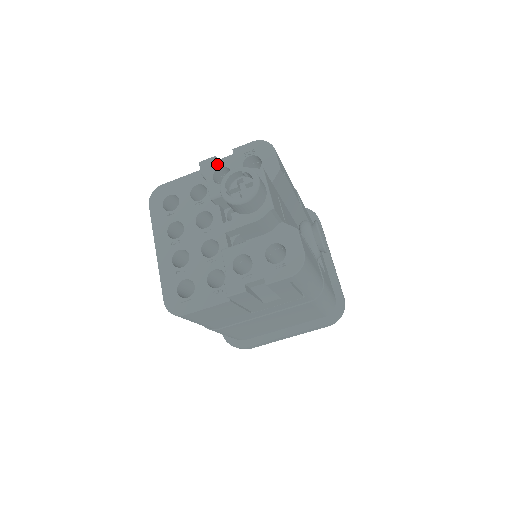
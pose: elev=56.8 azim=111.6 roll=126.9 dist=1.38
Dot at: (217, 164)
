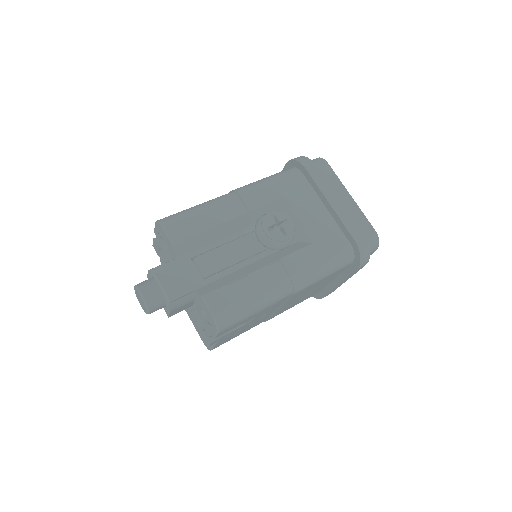
Dot at: (157, 246)
